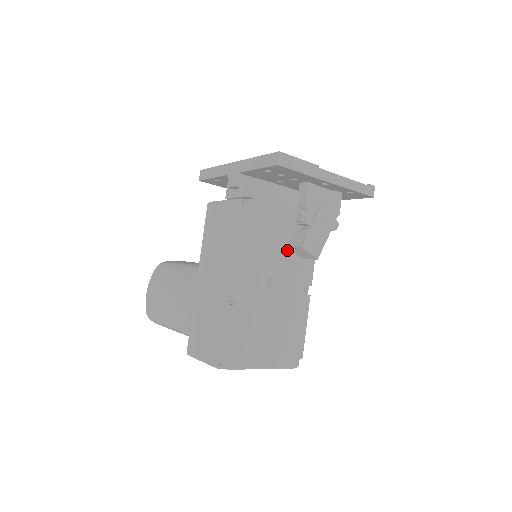
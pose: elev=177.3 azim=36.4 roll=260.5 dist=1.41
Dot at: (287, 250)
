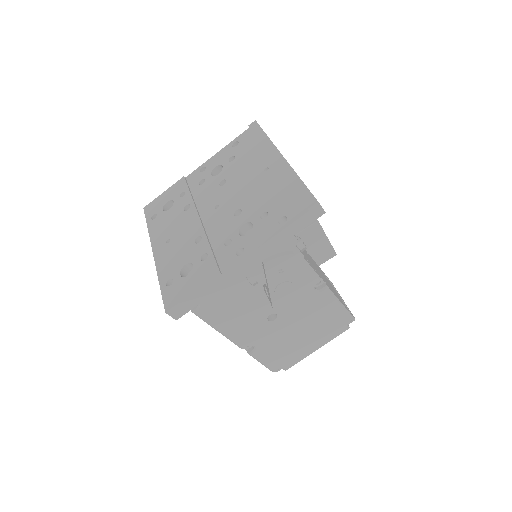
Dot at: occluded
